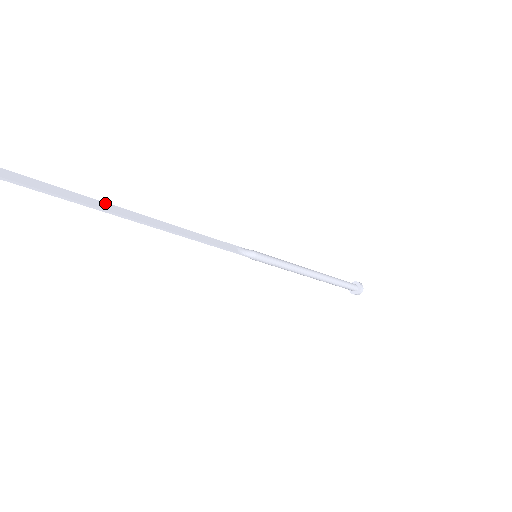
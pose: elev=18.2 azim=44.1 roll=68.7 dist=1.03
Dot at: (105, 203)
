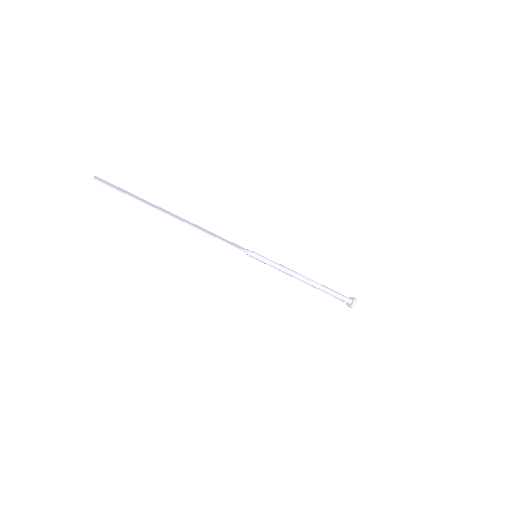
Dot at: (153, 204)
